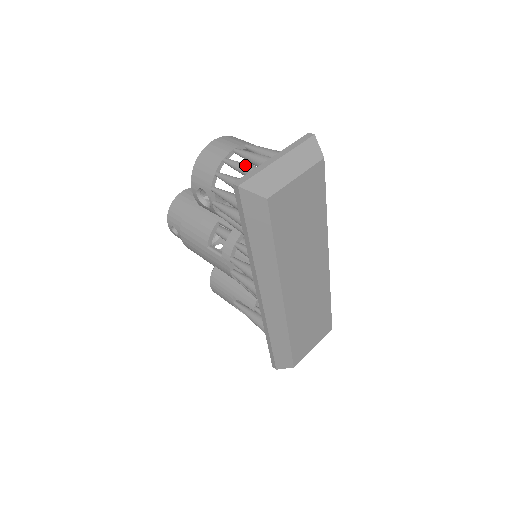
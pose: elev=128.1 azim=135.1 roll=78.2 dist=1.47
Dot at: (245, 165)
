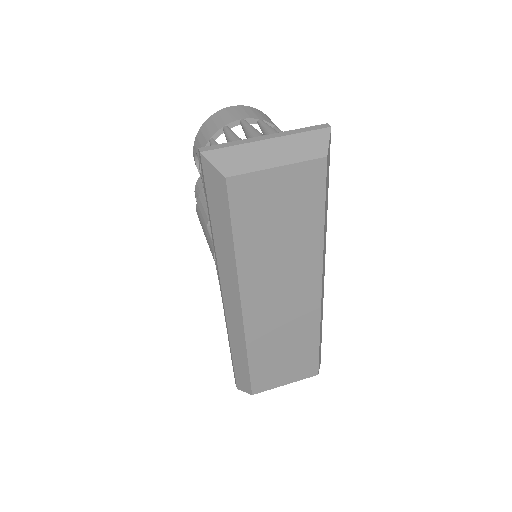
Dot at: (234, 136)
